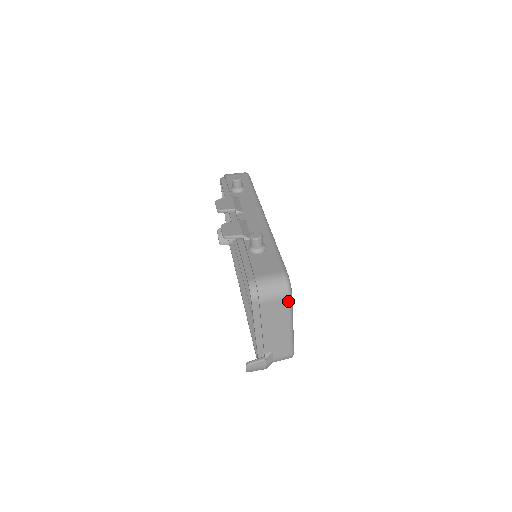
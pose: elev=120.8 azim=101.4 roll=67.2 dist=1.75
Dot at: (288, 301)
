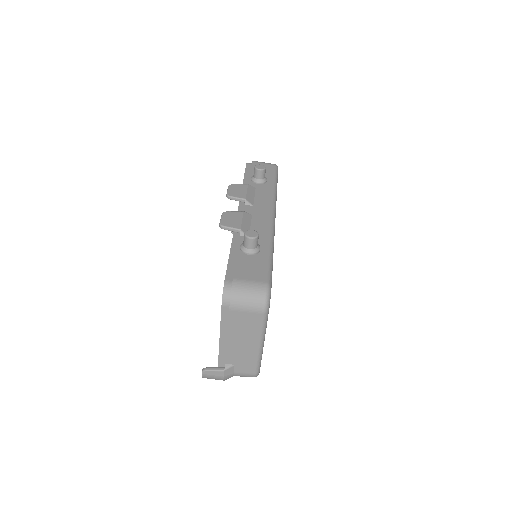
Dot at: (262, 316)
